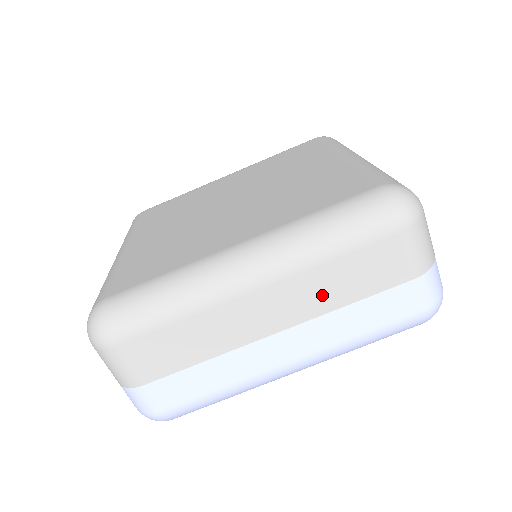
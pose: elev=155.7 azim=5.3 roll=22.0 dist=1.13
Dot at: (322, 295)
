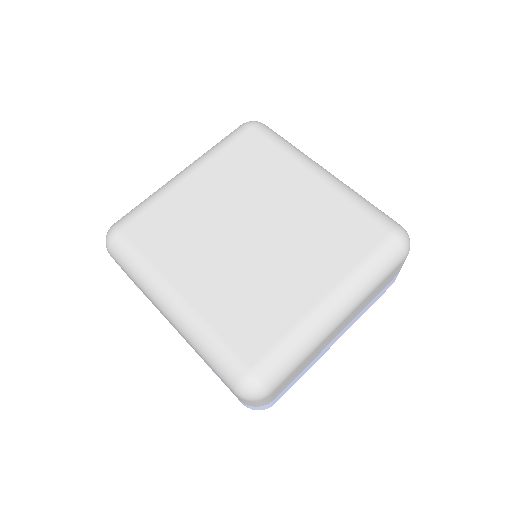
Dot at: occluded
